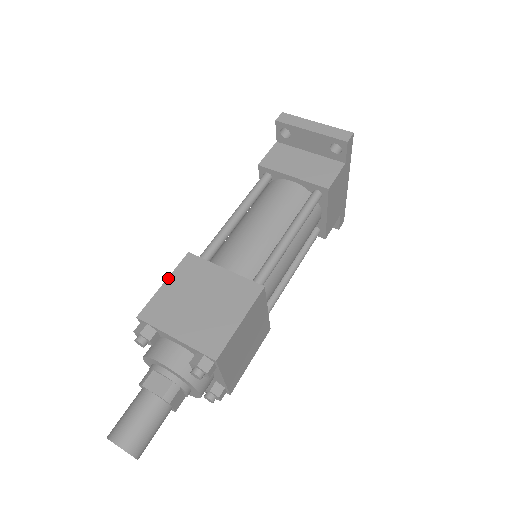
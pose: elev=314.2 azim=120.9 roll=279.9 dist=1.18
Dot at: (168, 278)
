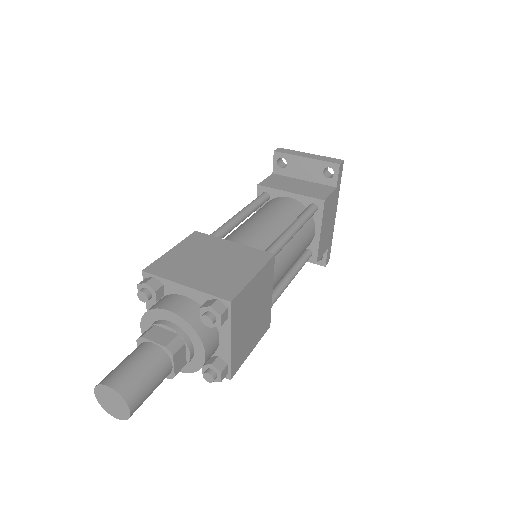
Dot at: (175, 246)
